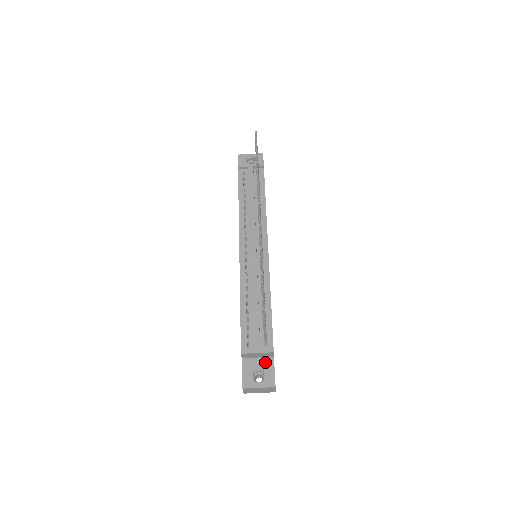
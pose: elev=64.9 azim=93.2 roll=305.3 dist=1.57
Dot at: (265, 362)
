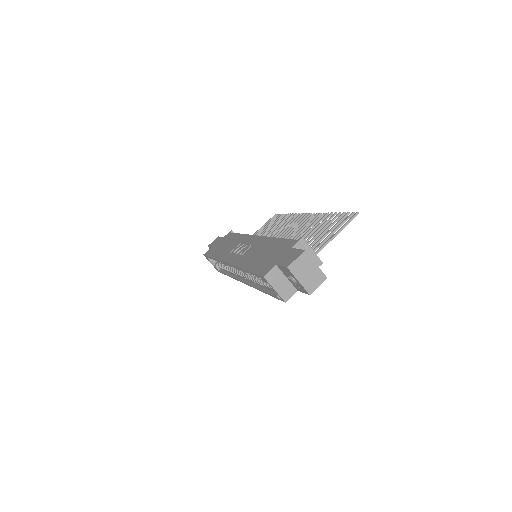
Dot at: occluded
